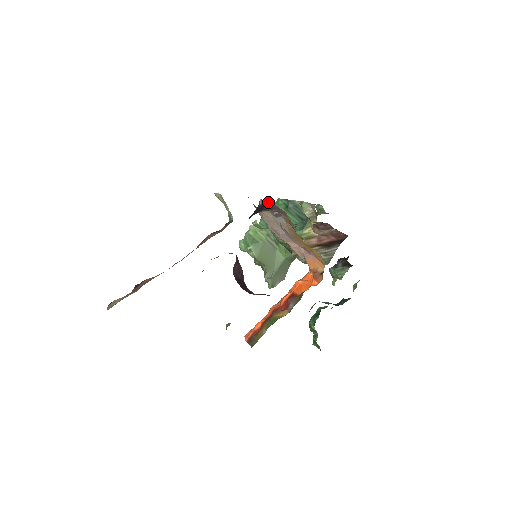
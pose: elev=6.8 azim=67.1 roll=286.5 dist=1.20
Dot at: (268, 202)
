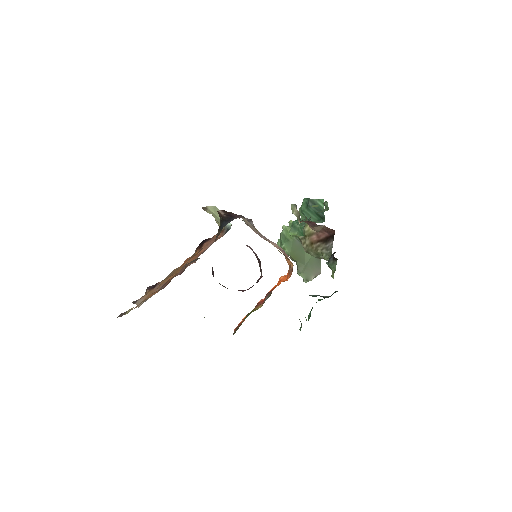
Dot at: (228, 212)
